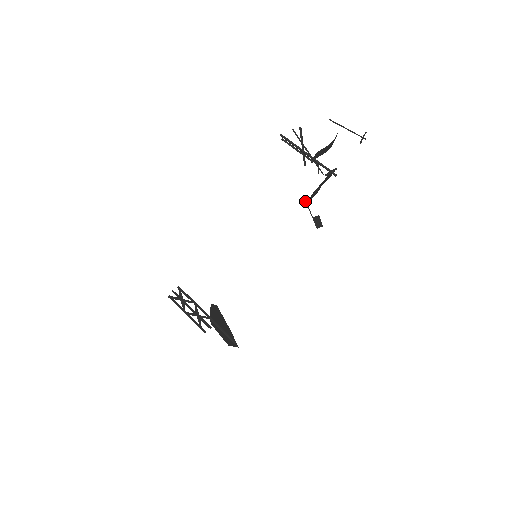
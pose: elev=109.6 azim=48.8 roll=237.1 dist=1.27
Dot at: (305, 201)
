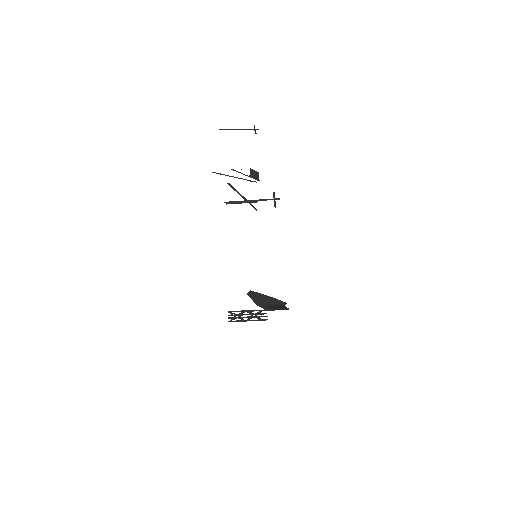
Dot at: occluded
